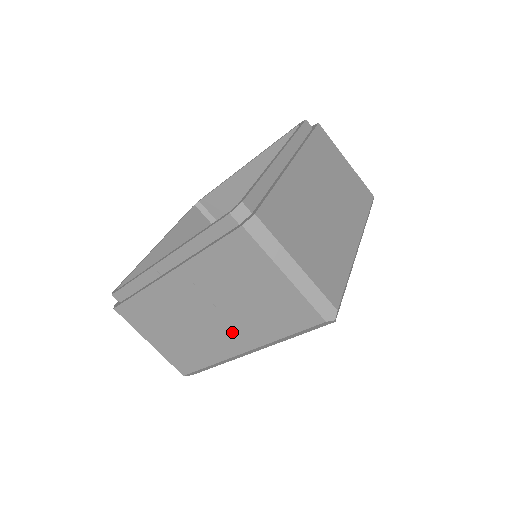
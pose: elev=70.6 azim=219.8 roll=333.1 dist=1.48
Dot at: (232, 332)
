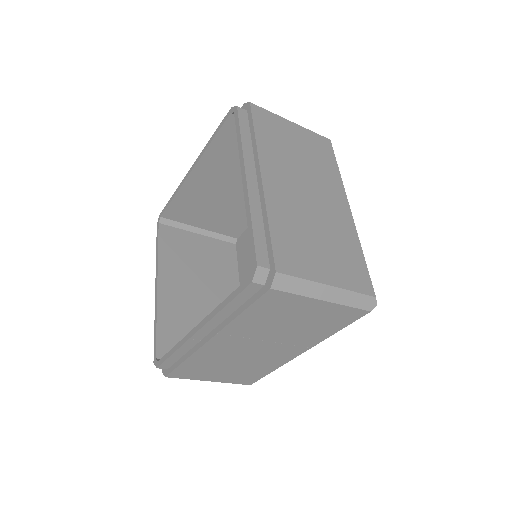
Dot at: (286, 348)
